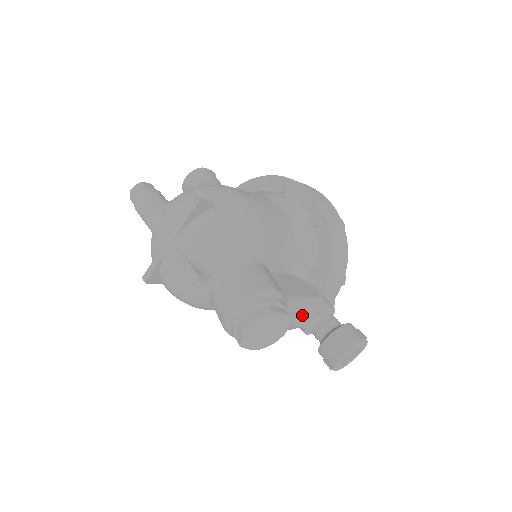
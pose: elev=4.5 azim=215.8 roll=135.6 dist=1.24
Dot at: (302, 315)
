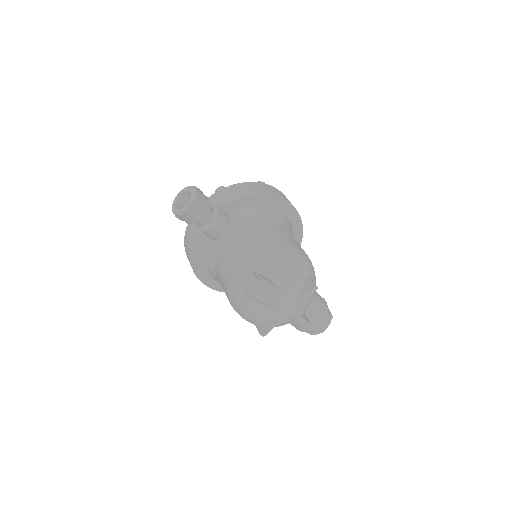
Dot at: occluded
